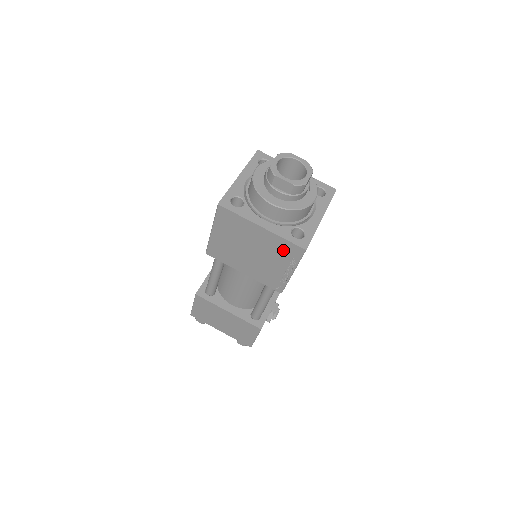
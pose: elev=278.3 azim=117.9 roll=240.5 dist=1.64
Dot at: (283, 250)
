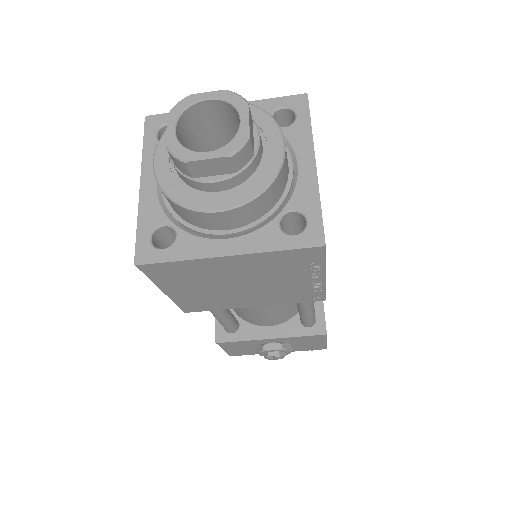
Dot at: occluded
